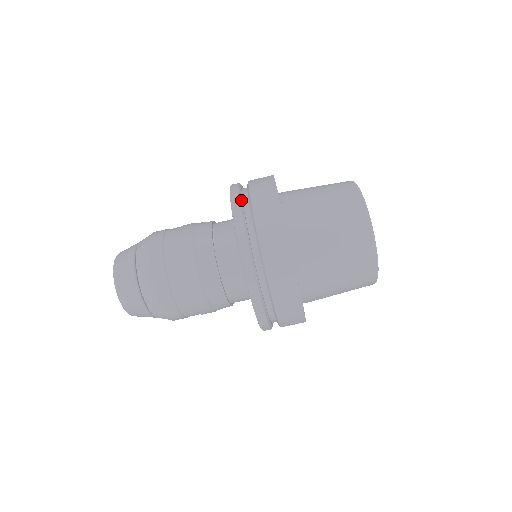
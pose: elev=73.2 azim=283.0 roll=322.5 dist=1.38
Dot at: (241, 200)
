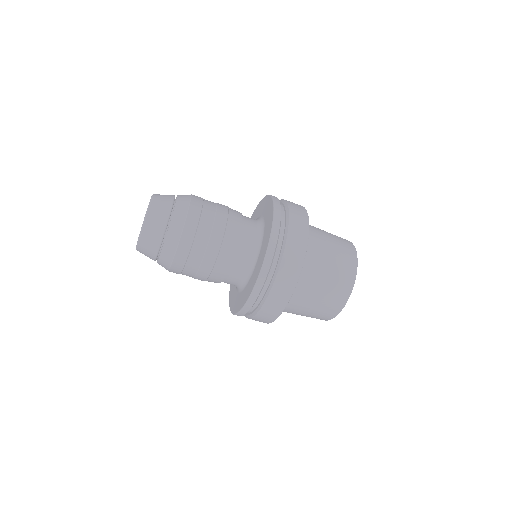
Dot at: (263, 286)
